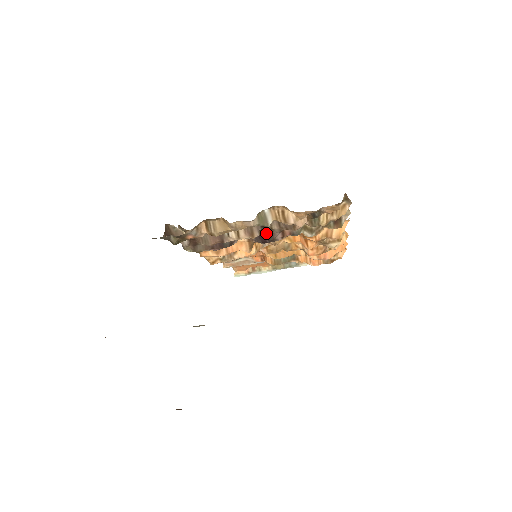
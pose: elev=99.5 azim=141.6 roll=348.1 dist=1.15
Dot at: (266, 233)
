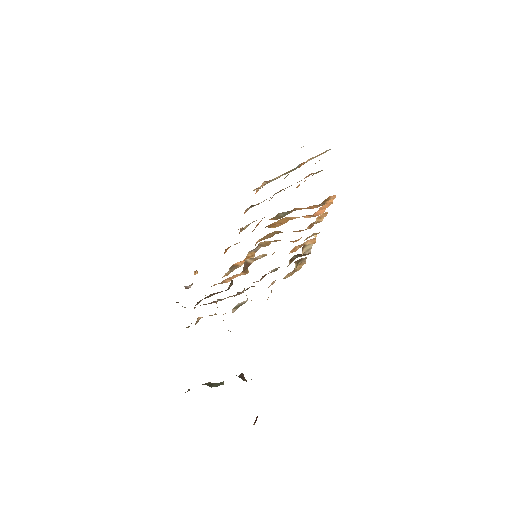
Dot at: occluded
